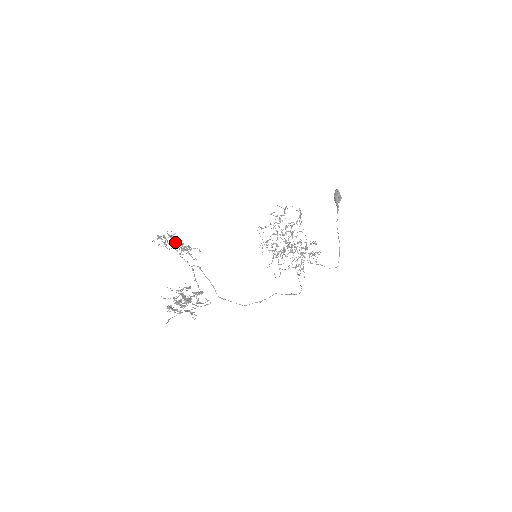
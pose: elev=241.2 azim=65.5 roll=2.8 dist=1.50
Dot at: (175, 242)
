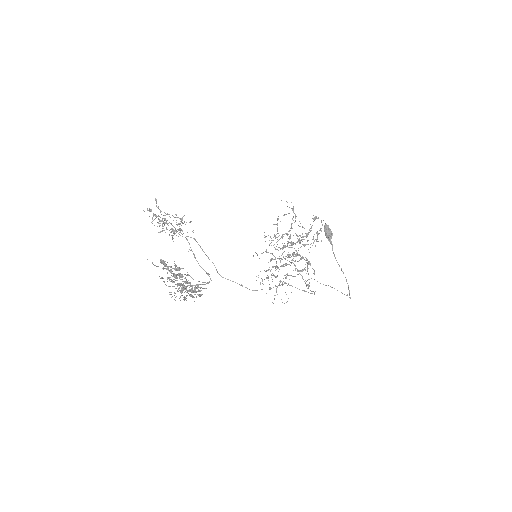
Dot at: occluded
